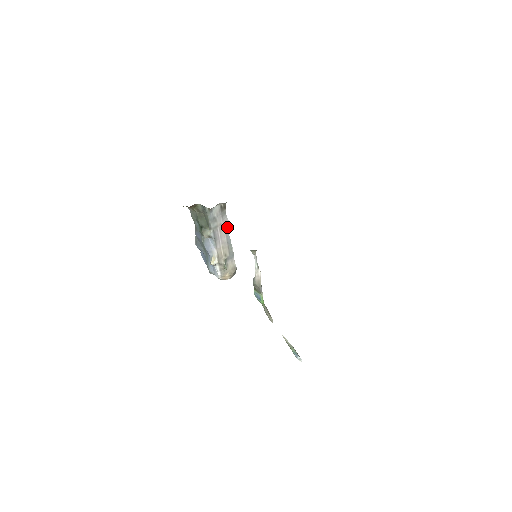
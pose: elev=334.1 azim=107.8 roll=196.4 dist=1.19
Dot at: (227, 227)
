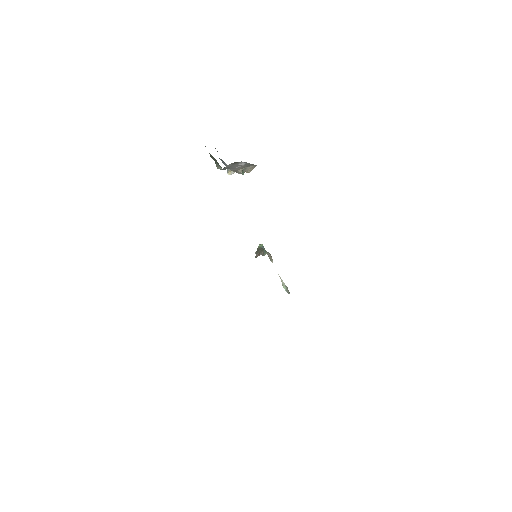
Dot at: occluded
